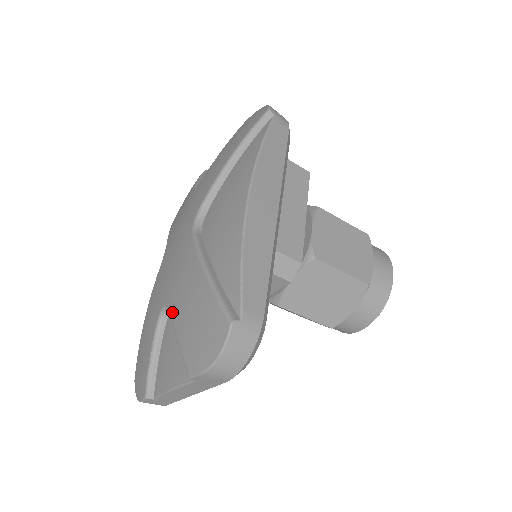
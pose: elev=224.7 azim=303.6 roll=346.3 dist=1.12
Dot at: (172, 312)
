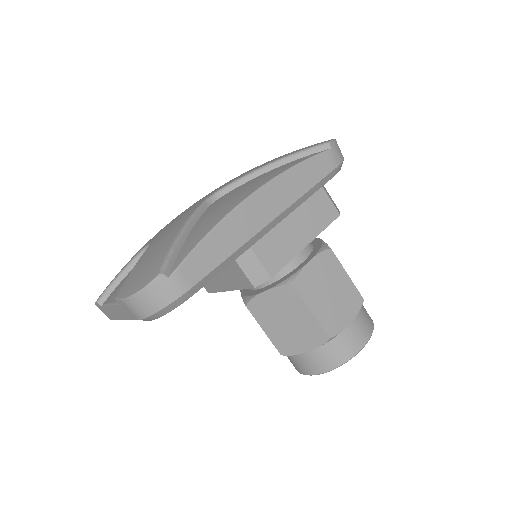
Dot at: (147, 249)
